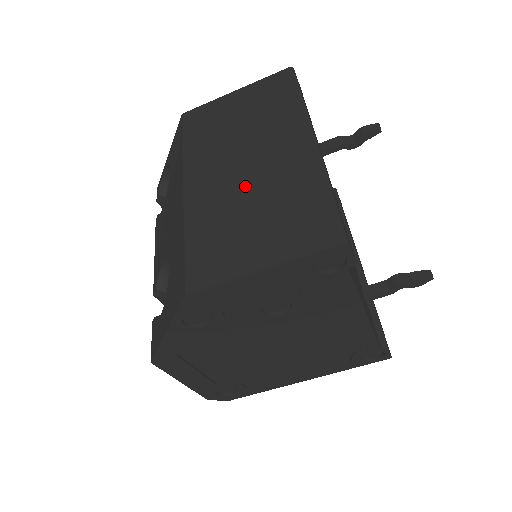
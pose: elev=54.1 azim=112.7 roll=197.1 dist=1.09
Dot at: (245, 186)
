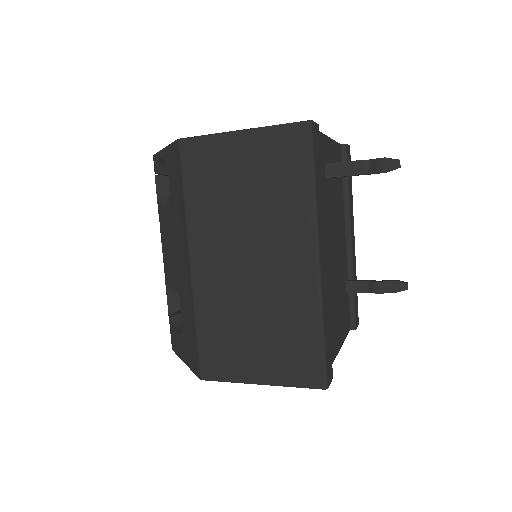
Dot at: (249, 291)
